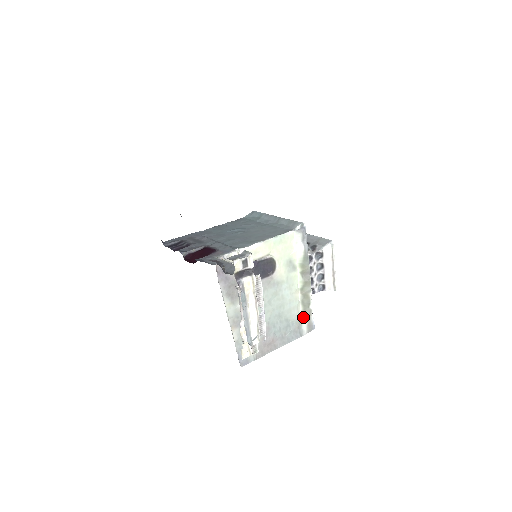
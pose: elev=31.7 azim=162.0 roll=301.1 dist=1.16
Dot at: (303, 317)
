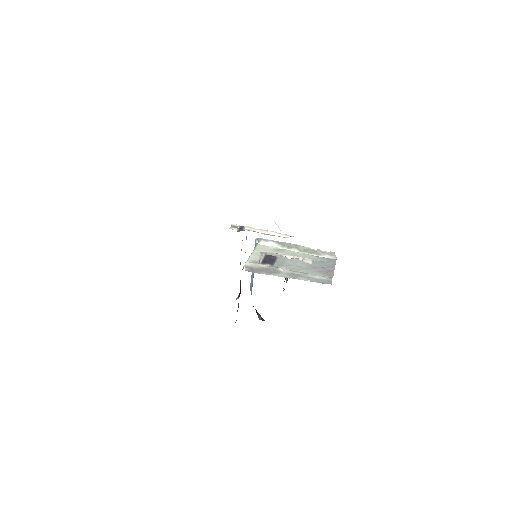
Dot at: (322, 256)
